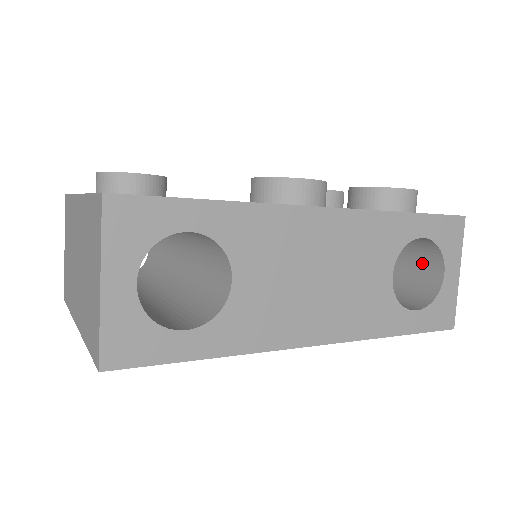
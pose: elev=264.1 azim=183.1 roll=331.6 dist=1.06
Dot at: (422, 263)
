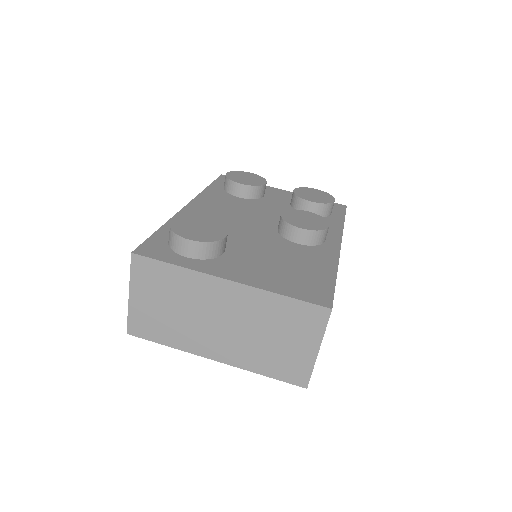
Dot at: occluded
